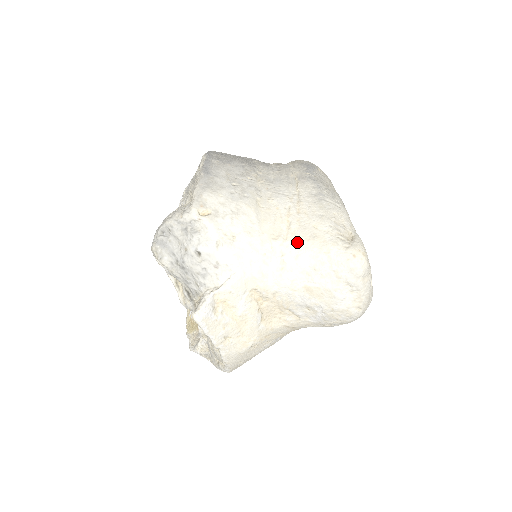
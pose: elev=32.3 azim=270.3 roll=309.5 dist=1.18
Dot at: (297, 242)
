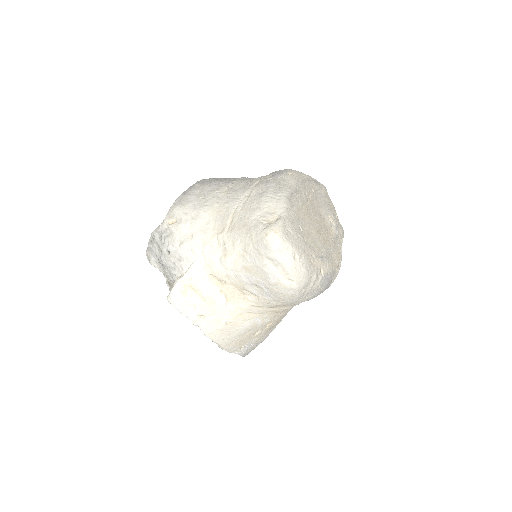
Dot at: (233, 232)
